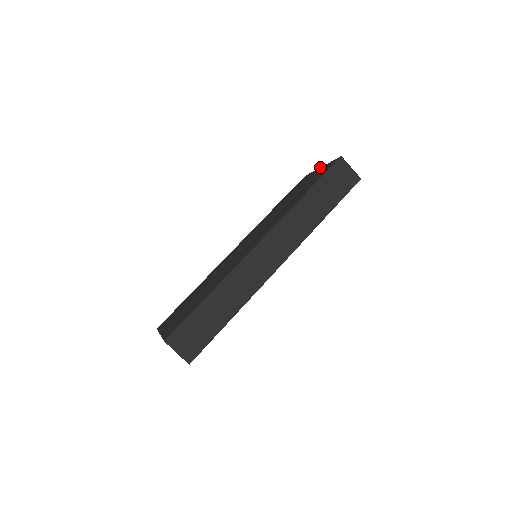
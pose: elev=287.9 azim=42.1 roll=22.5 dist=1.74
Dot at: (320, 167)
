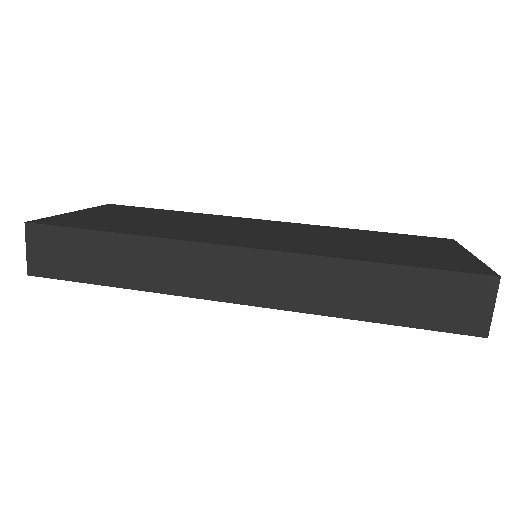
Dot at: occluded
